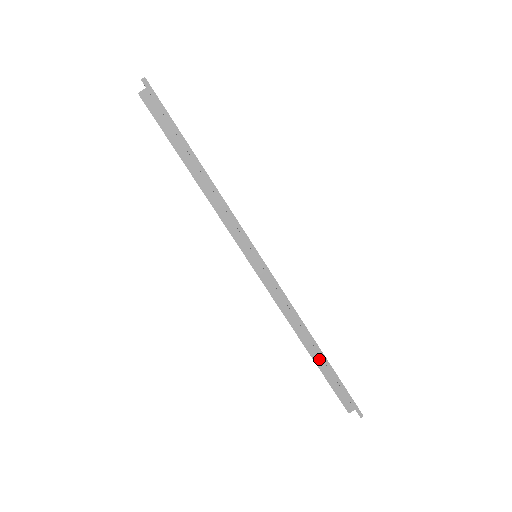
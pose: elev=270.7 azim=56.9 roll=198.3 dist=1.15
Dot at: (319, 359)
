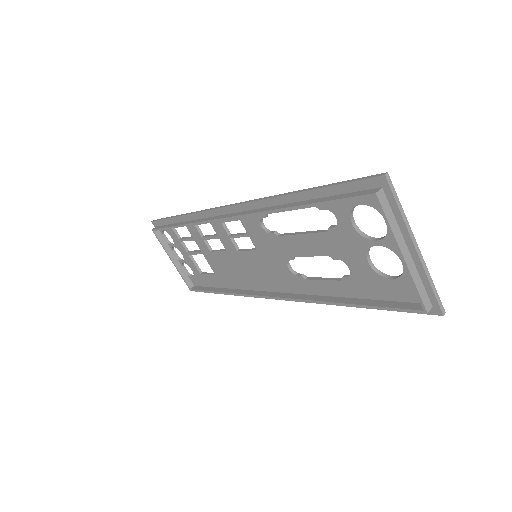
Dot at: (304, 202)
